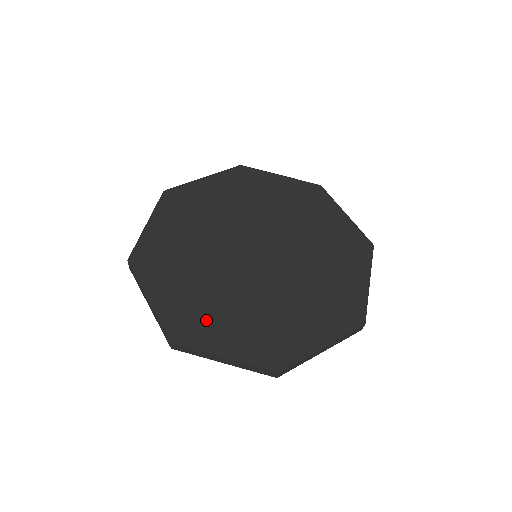
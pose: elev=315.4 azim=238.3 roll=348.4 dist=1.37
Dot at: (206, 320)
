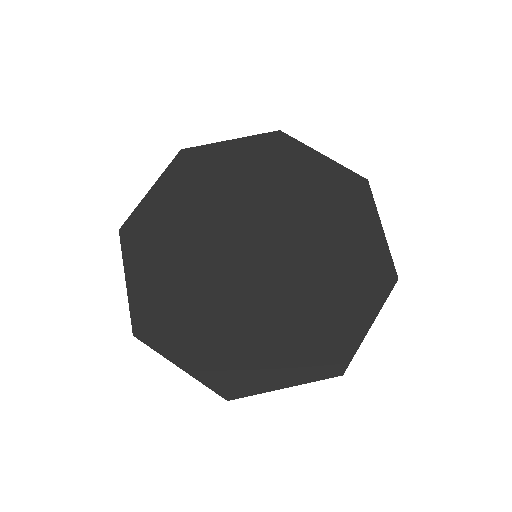
Dot at: (175, 321)
